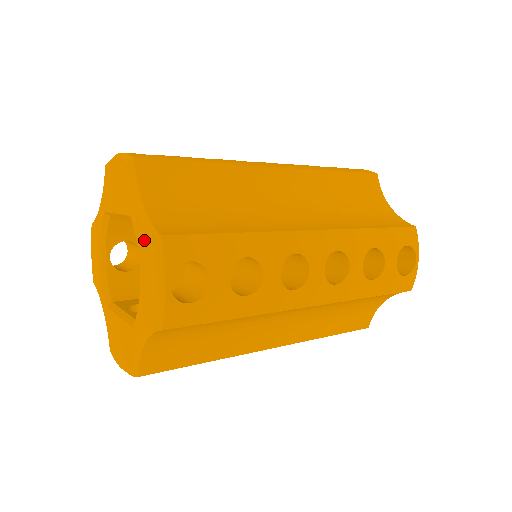
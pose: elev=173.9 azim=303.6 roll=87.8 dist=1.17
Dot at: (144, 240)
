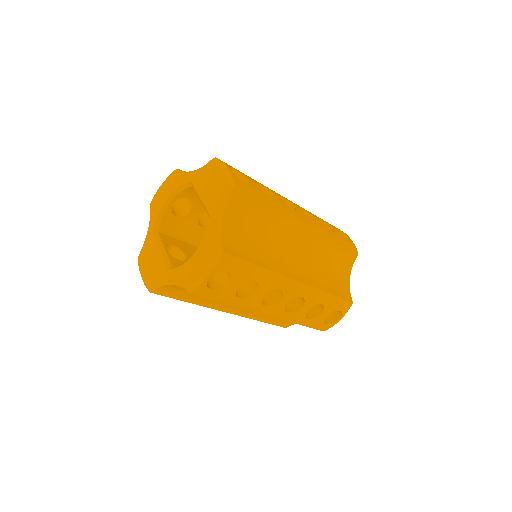
Dot at: (211, 242)
